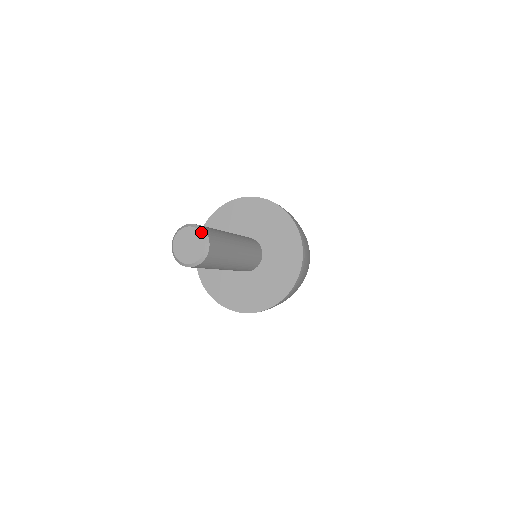
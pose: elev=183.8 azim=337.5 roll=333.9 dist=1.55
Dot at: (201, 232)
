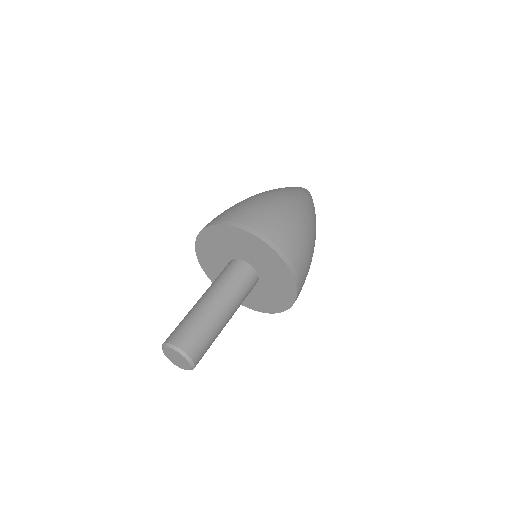
Dot at: (191, 368)
